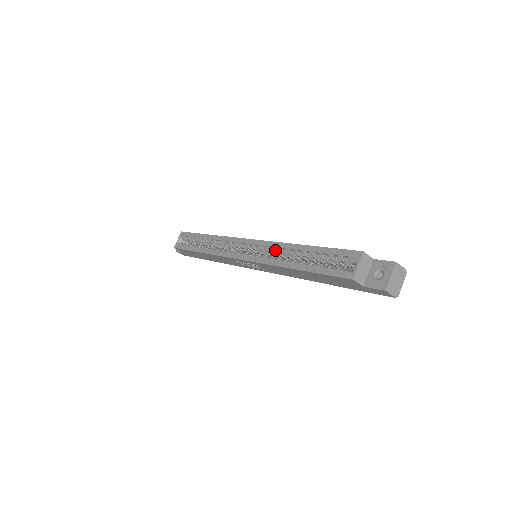
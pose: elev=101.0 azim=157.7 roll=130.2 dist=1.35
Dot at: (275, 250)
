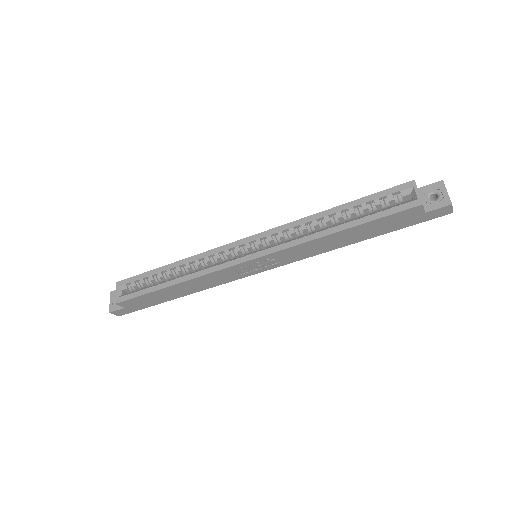
Dot at: (294, 230)
